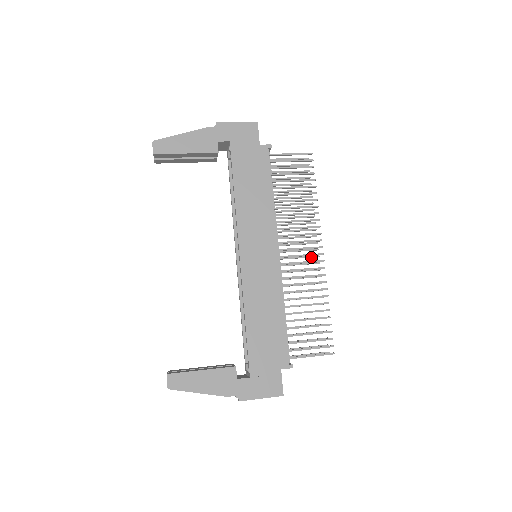
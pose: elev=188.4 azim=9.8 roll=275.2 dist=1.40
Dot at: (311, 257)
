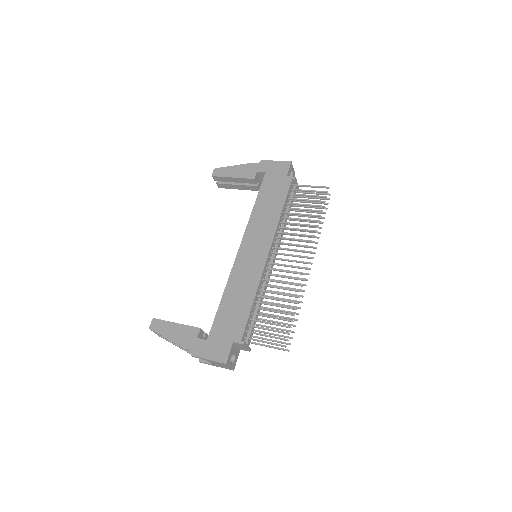
Dot at: occluded
